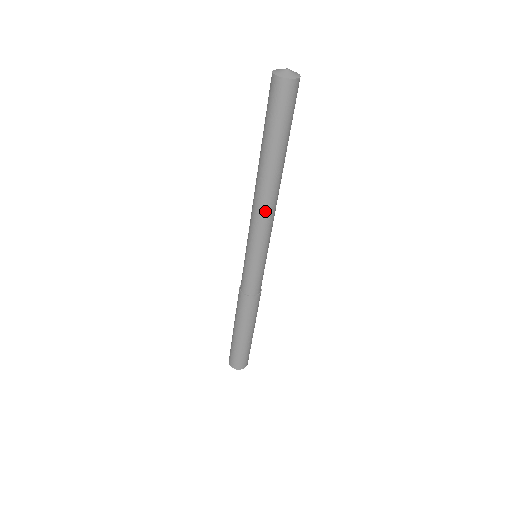
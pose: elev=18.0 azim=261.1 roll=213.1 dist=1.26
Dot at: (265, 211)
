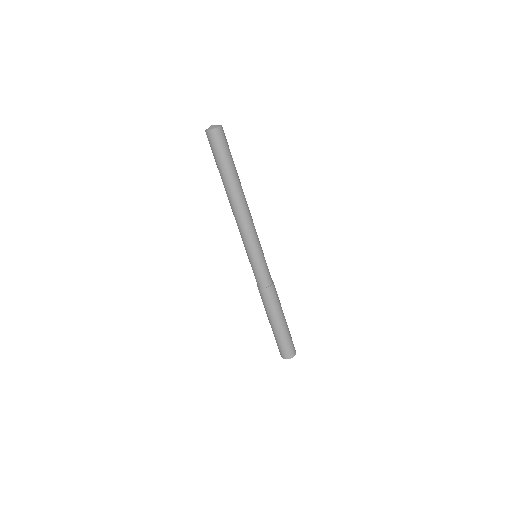
Dot at: (240, 219)
